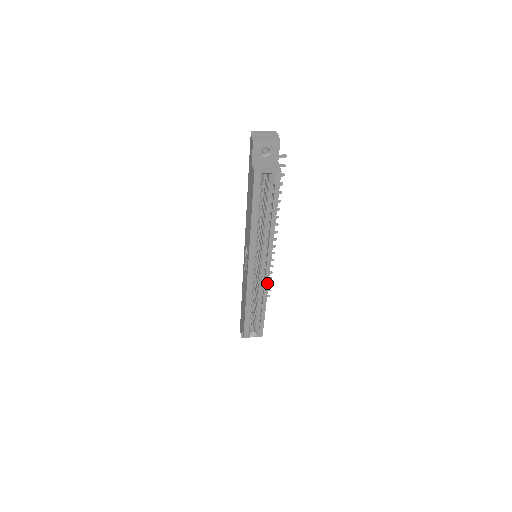
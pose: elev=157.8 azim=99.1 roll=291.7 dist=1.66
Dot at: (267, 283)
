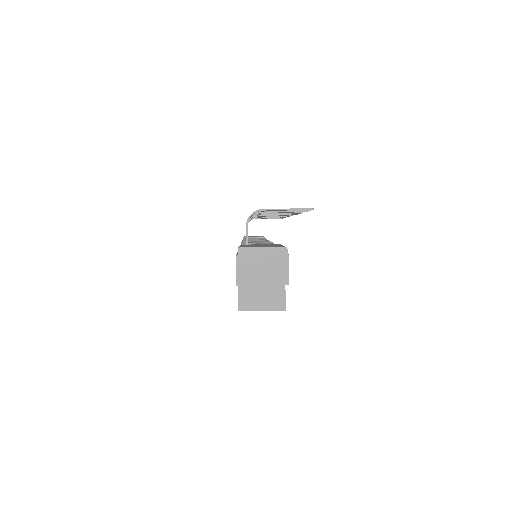
Dot at: occluded
